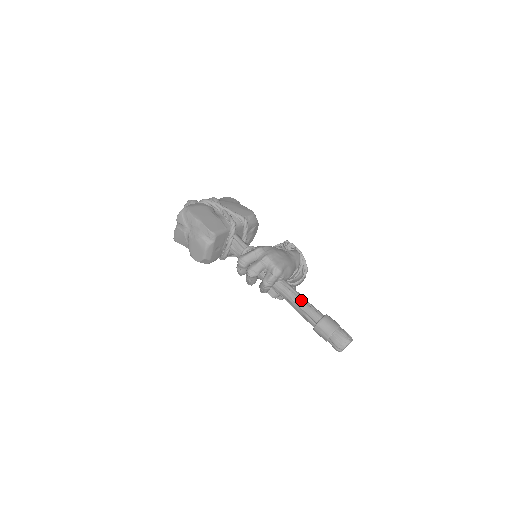
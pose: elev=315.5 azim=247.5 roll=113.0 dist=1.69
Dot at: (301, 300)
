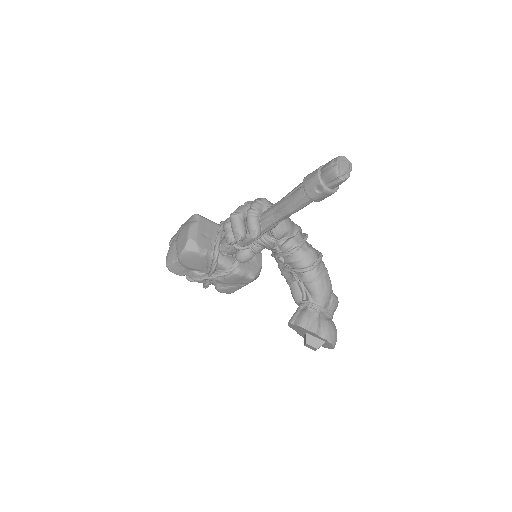
Dot at: occluded
